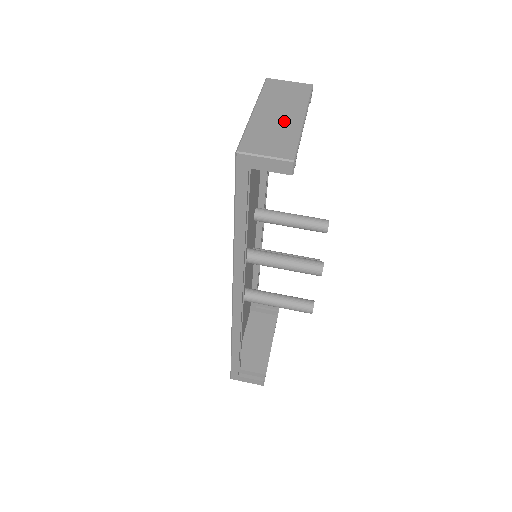
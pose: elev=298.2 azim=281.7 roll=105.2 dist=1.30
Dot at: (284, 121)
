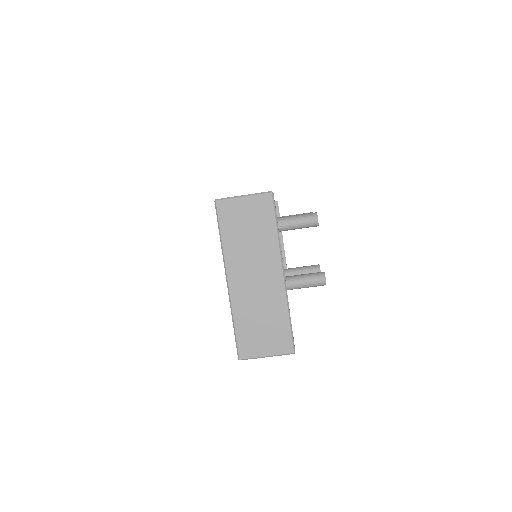
Dot at: (265, 290)
